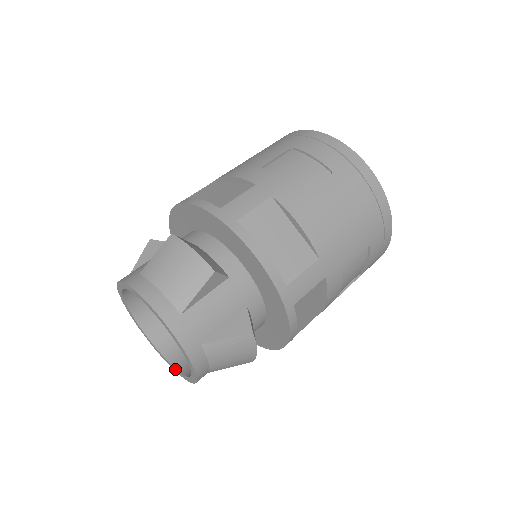
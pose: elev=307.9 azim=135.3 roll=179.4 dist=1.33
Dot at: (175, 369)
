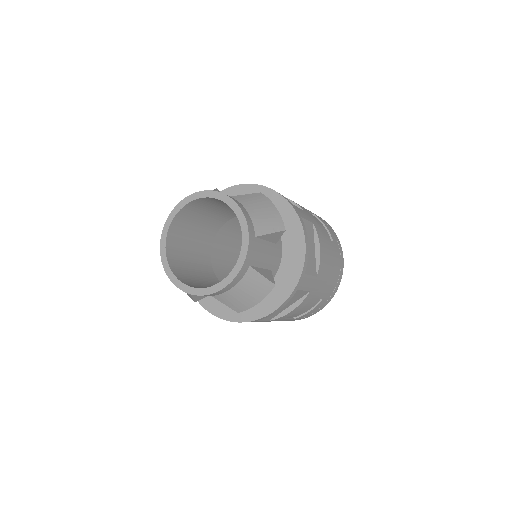
Dot at: (178, 281)
